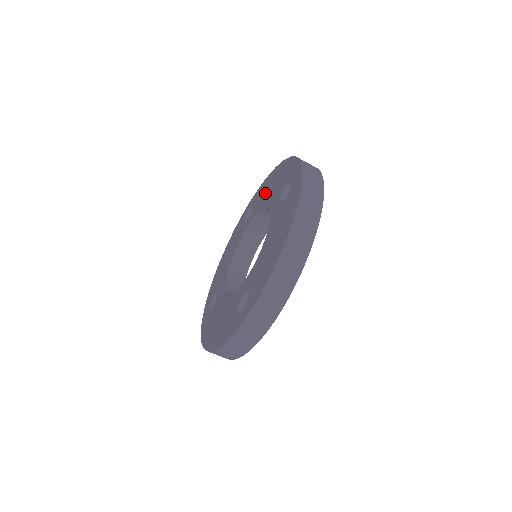
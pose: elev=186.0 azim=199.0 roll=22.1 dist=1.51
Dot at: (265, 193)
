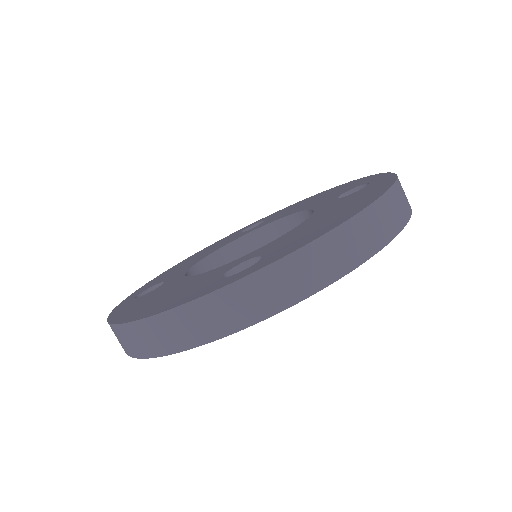
Dot at: (339, 206)
